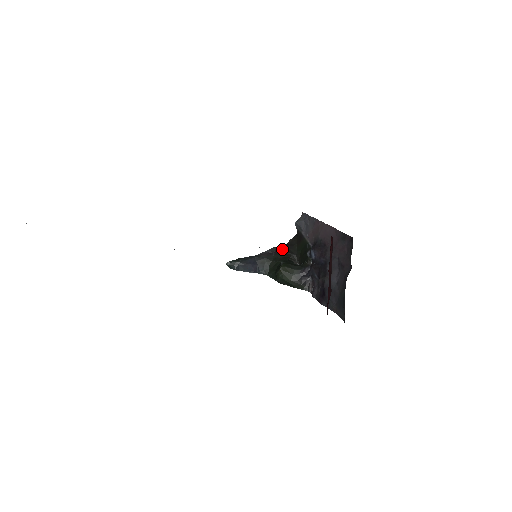
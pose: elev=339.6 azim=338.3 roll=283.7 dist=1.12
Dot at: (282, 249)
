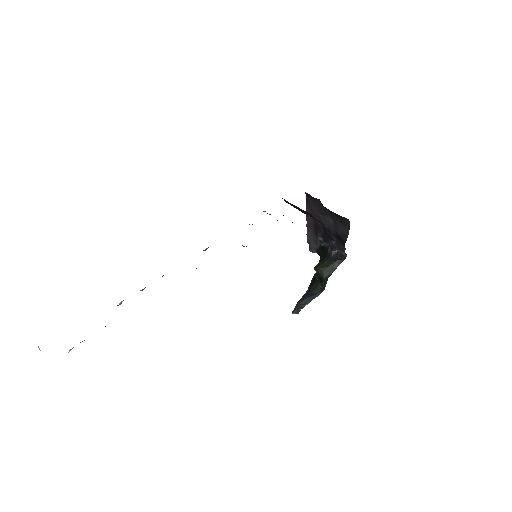
Dot at: occluded
